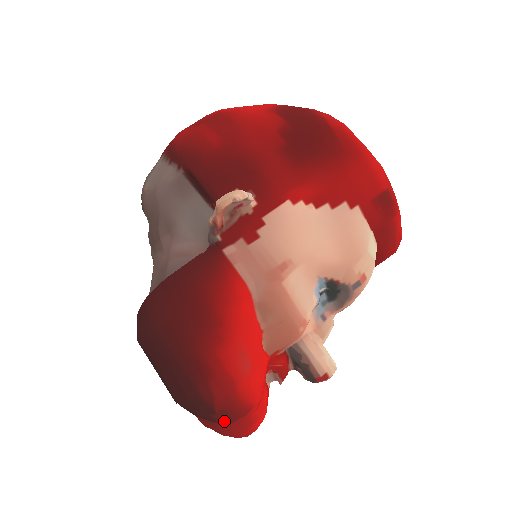
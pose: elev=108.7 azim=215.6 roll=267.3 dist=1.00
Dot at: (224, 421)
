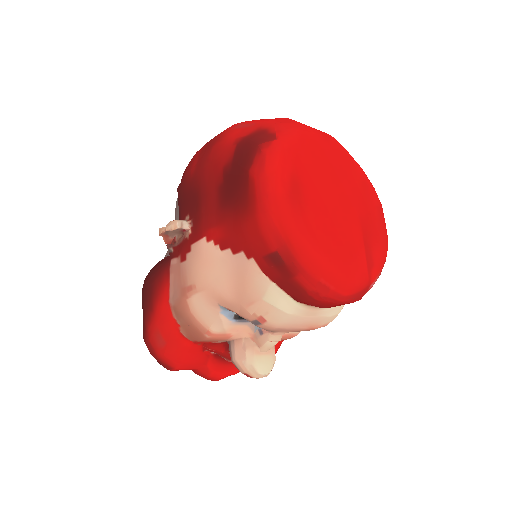
Dot at: occluded
